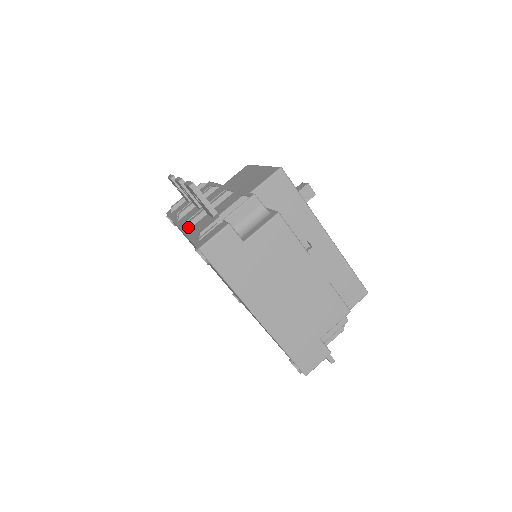
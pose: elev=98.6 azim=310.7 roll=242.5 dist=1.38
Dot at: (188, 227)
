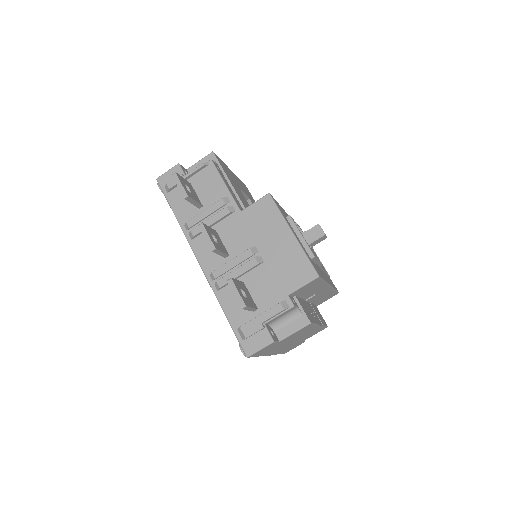
Dot at: (218, 290)
